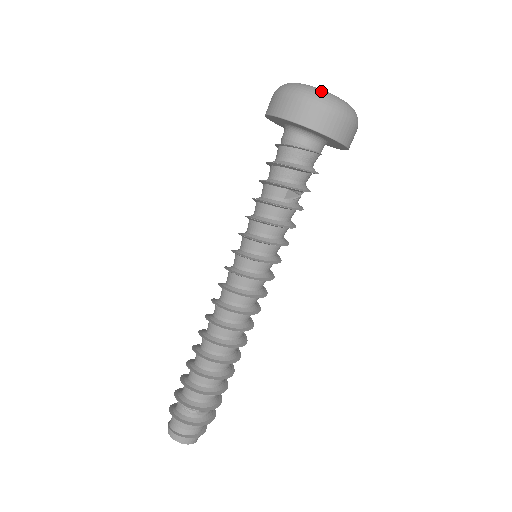
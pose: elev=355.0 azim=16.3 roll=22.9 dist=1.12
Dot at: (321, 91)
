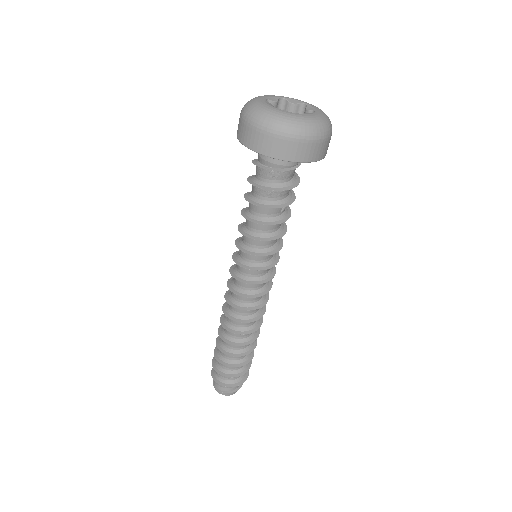
Dot at: (310, 122)
